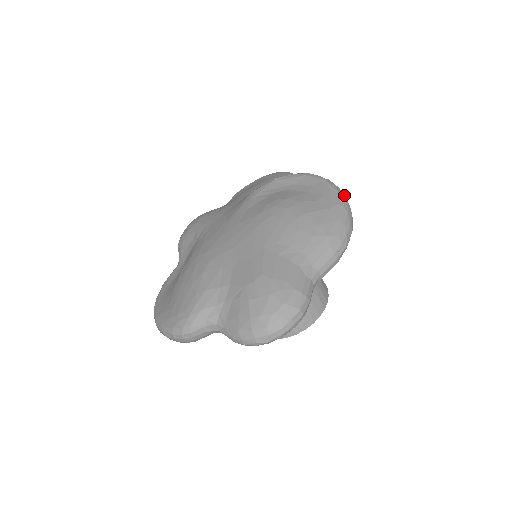
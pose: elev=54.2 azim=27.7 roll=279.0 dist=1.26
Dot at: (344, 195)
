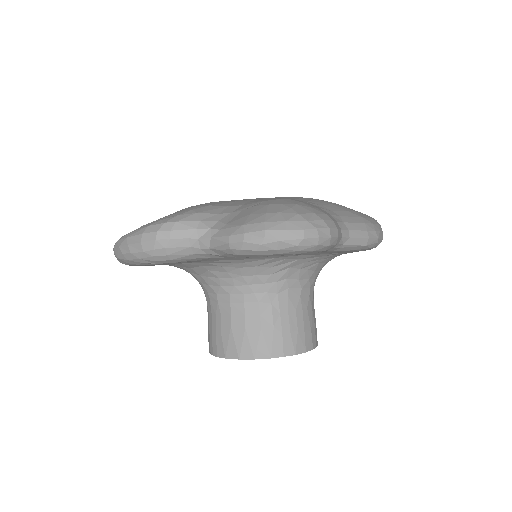
Dot at: occluded
